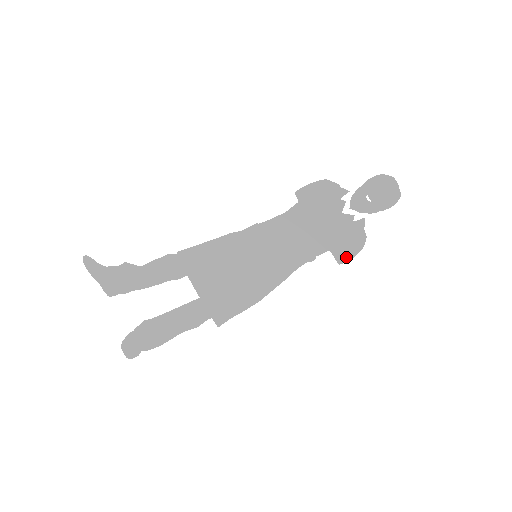
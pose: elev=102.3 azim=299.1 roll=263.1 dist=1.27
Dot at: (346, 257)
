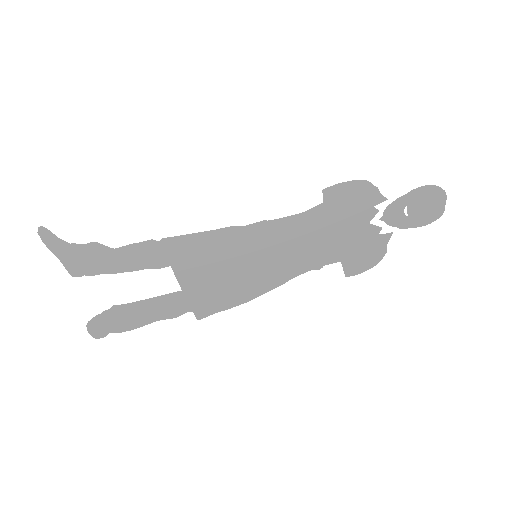
Dot at: (356, 271)
